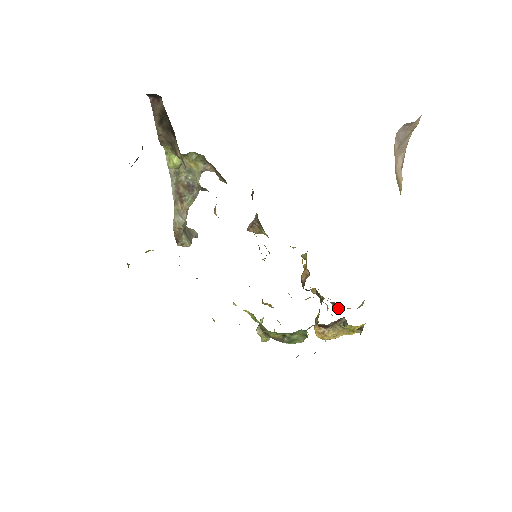
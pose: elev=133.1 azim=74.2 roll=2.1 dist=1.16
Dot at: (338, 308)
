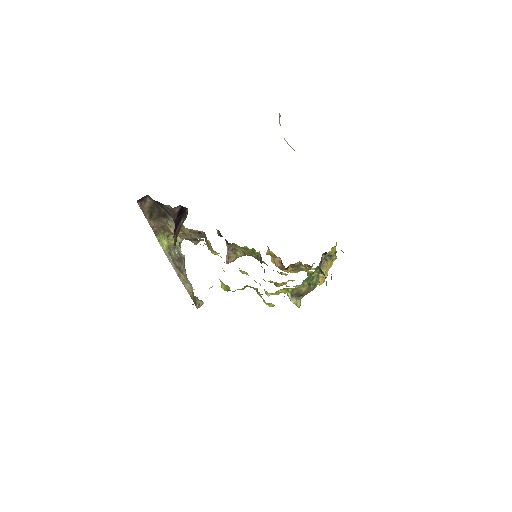
Dot at: (309, 267)
